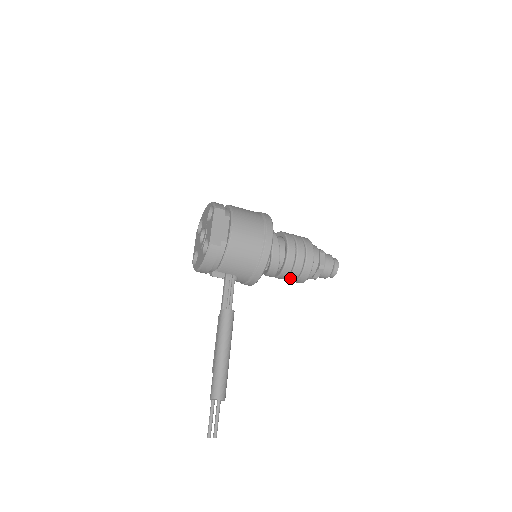
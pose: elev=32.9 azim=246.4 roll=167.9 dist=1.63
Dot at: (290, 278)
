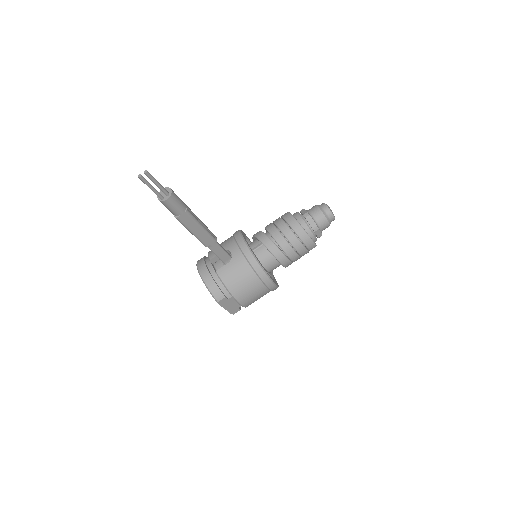
Dot at: (279, 226)
